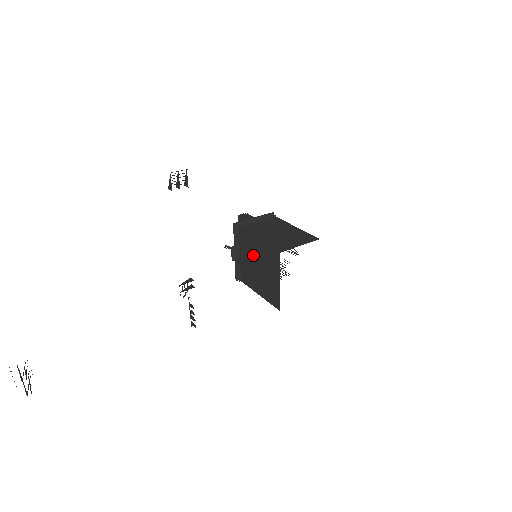
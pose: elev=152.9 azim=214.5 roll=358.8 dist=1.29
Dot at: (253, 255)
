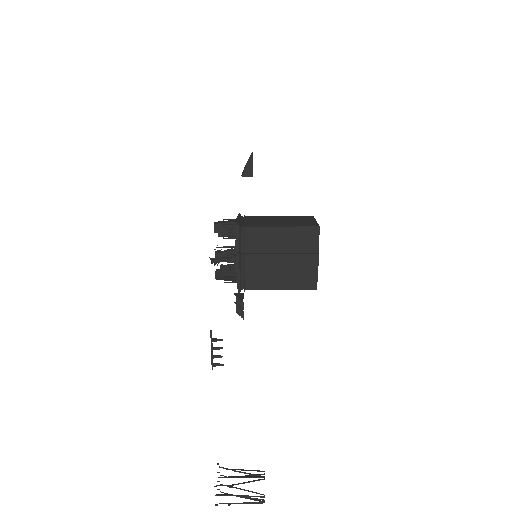
Dot at: (272, 248)
